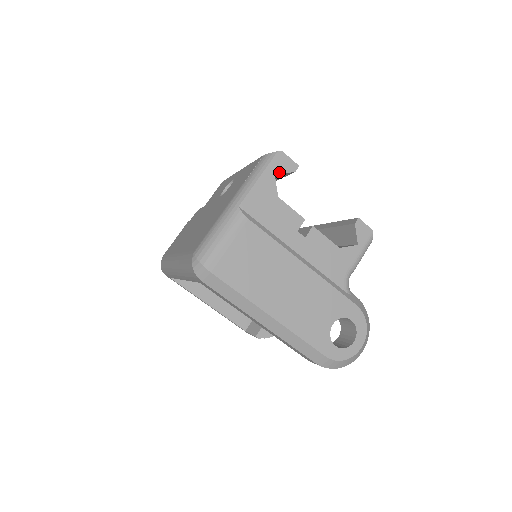
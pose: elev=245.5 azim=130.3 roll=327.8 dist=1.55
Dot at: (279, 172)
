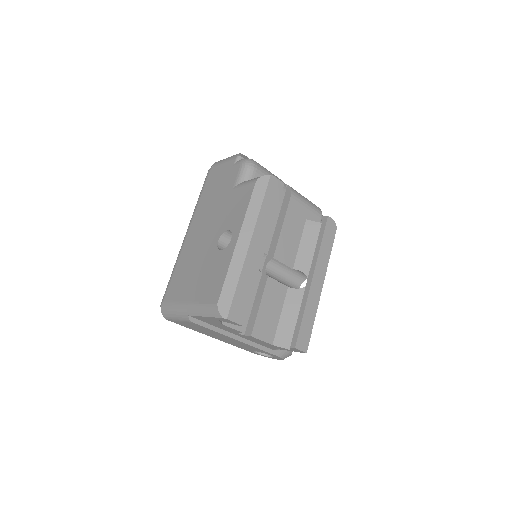
Dot at: (223, 321)
